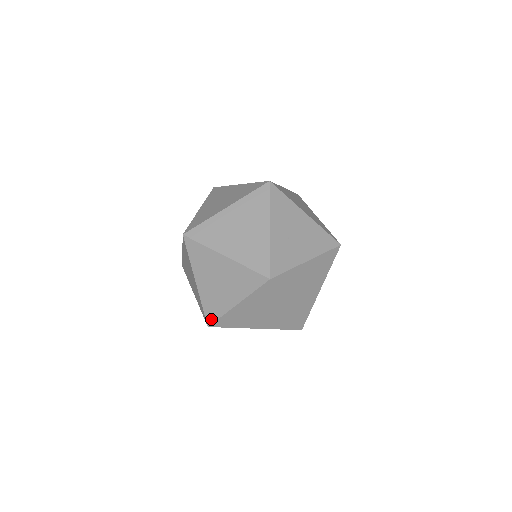
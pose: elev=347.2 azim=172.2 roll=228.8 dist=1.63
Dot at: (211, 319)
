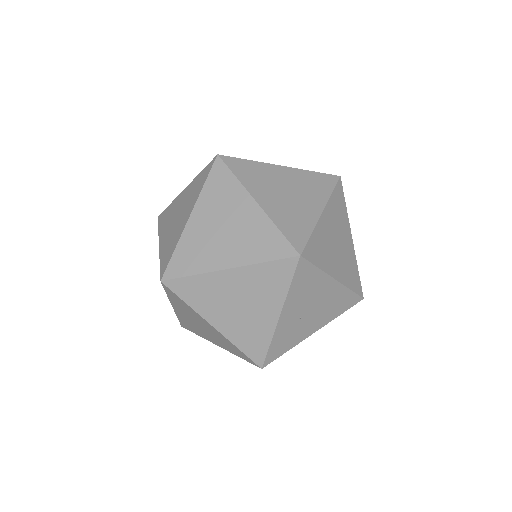
Dot at: (186, 328)
